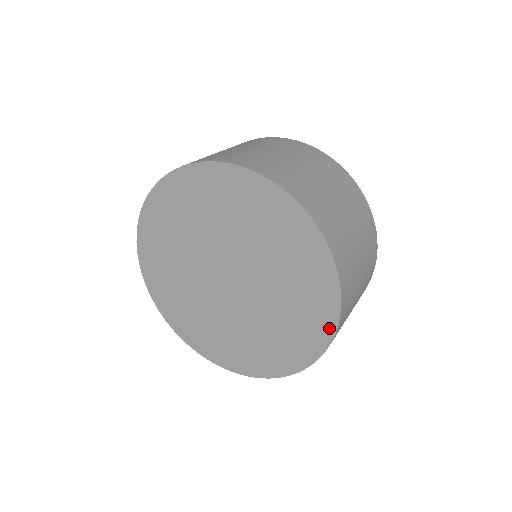
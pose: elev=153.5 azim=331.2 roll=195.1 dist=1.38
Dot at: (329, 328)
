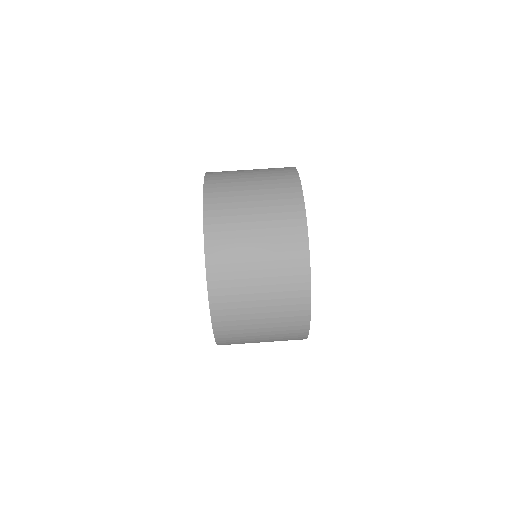
Dot at: occluded
